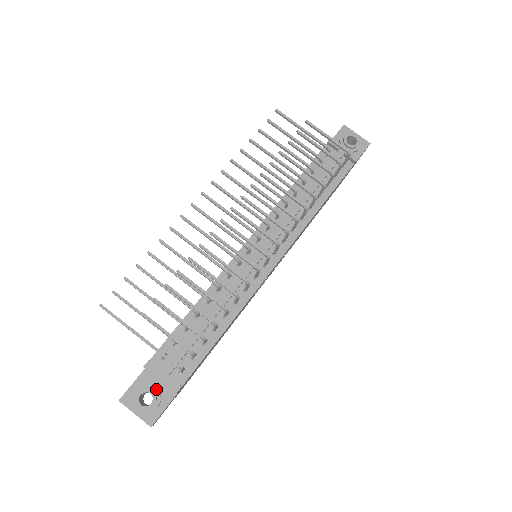
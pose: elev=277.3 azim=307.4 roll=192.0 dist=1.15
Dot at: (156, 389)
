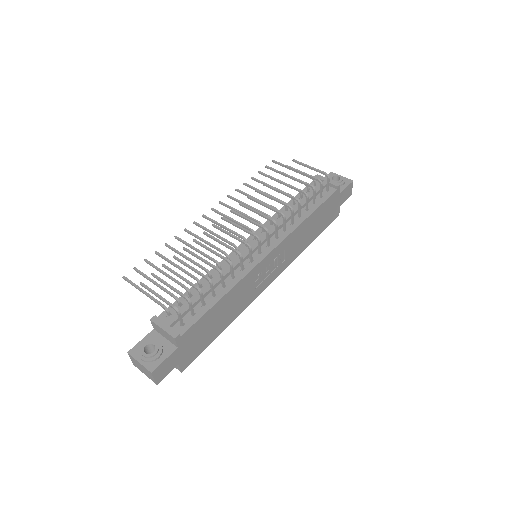
Dot at: (160, 343)
